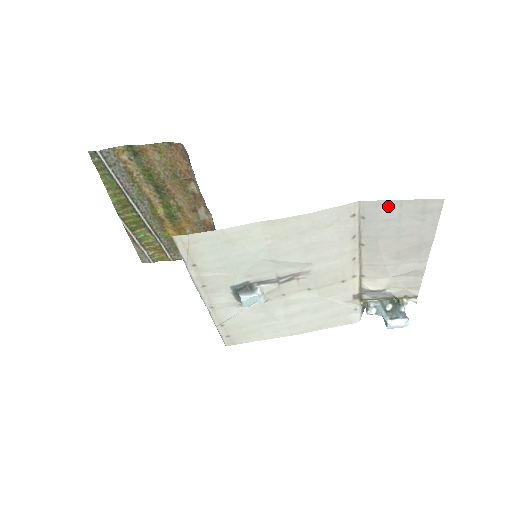
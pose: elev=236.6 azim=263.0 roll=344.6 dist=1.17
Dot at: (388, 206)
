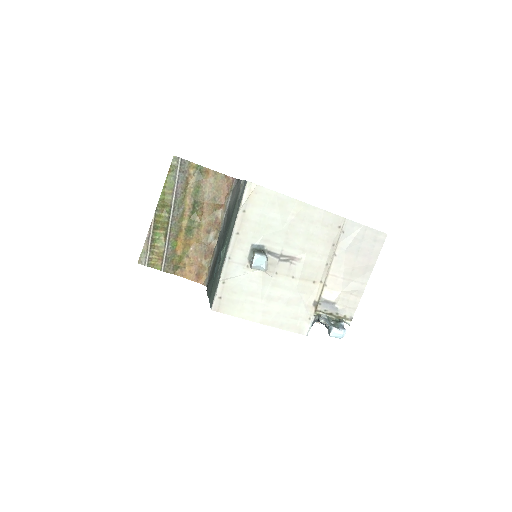
Dot at: (359, 228)
